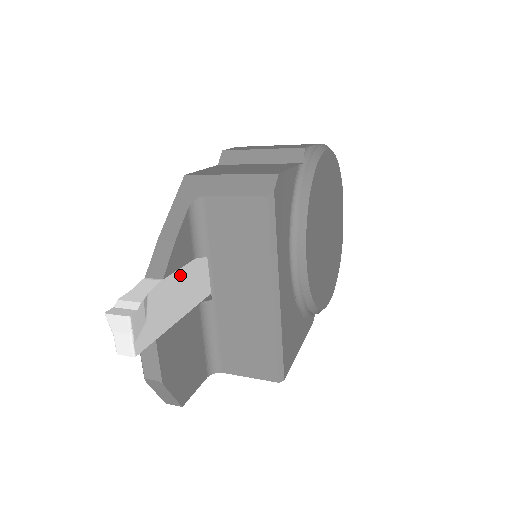
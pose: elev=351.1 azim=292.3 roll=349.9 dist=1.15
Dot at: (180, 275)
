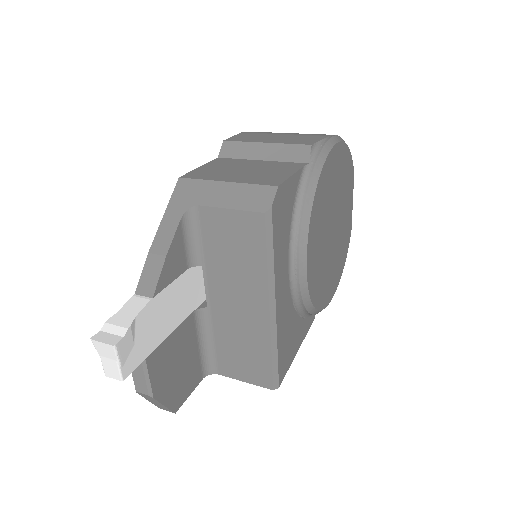
Dot at: (172, 289)
